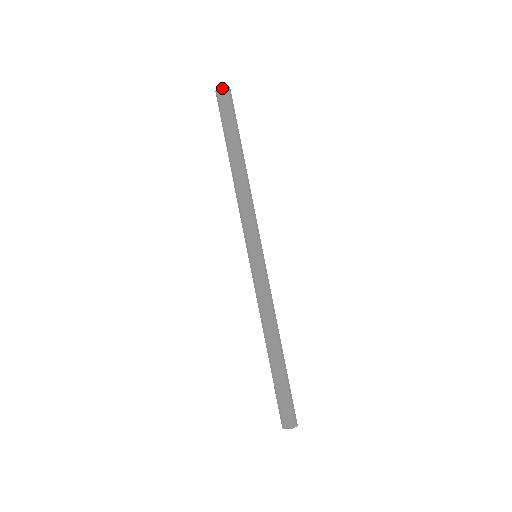
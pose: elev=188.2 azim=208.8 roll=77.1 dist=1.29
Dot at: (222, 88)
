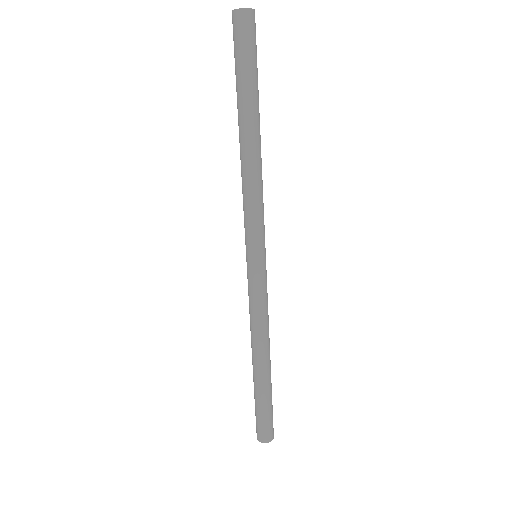
Dot at: (253, 10)
